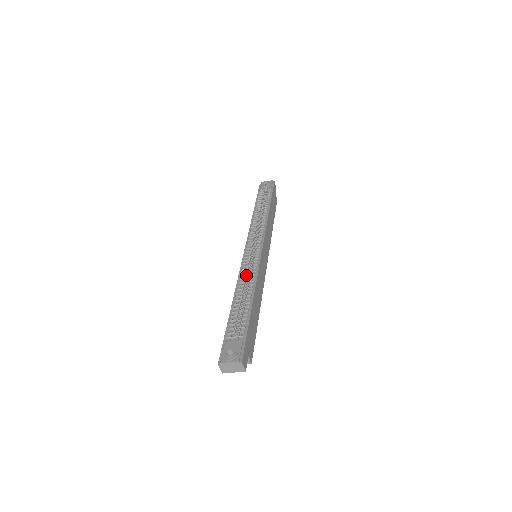
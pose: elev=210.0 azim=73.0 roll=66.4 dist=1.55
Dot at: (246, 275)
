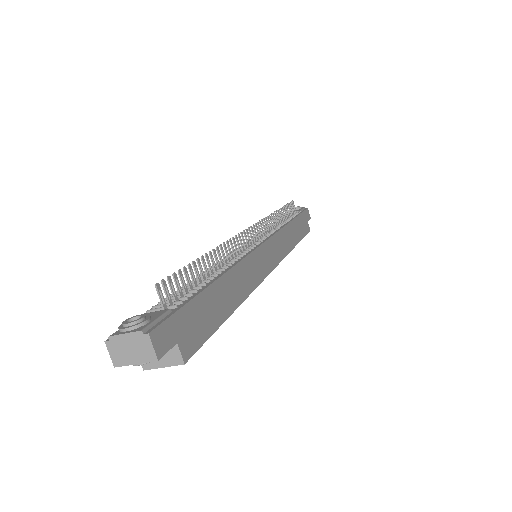
Dot at: (220, 246)
